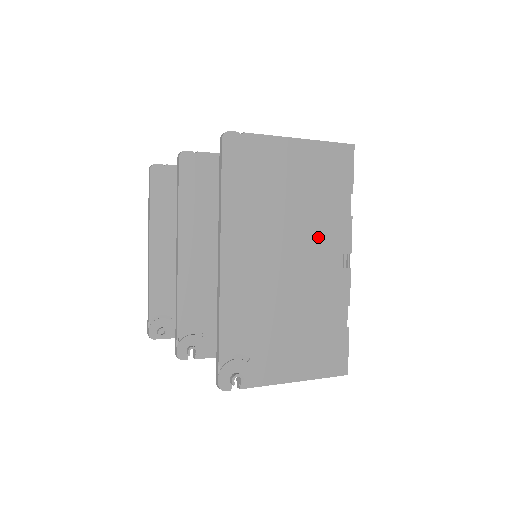
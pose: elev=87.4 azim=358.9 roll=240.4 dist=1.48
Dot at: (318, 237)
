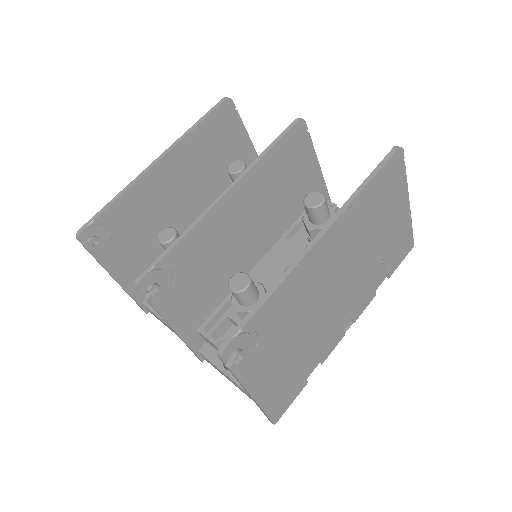
Dot at: (358, 289)
